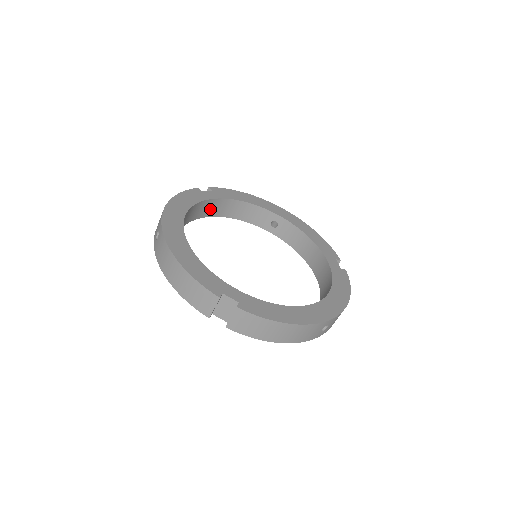
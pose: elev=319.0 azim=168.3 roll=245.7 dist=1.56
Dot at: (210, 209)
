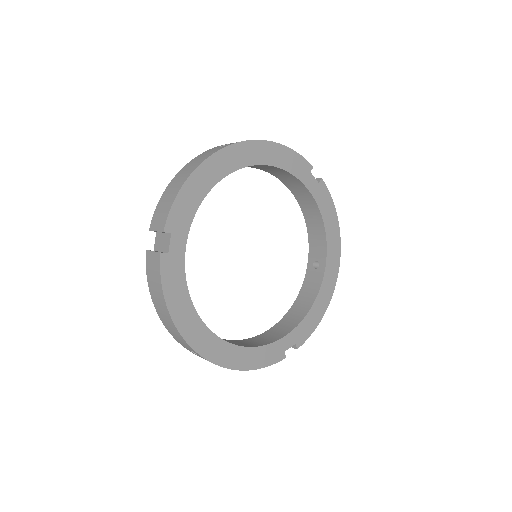
Dot at: (298, 190)
